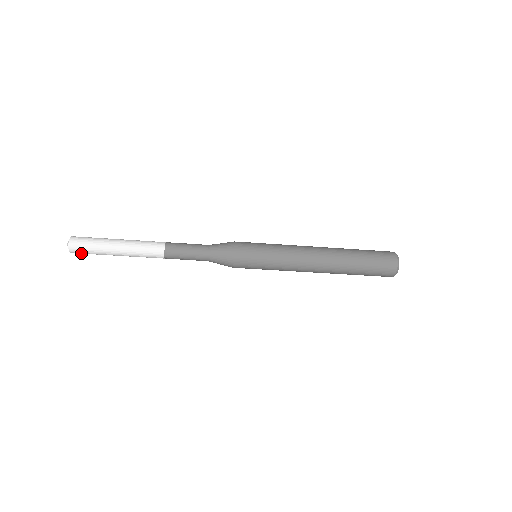
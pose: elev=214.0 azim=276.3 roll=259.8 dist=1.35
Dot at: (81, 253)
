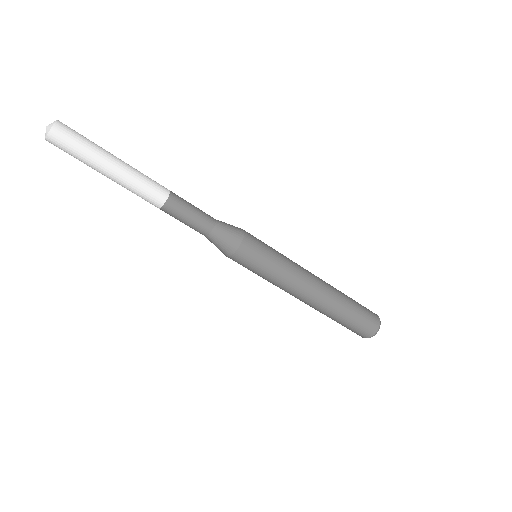
Dot at: (60, 147)
